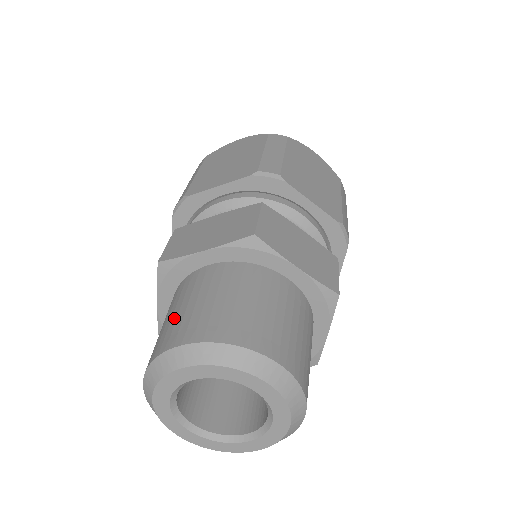
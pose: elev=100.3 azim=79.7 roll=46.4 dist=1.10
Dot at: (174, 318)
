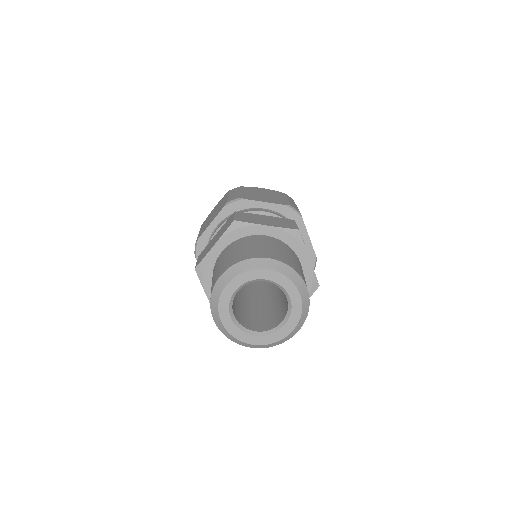
Dot at: (213, 279)
